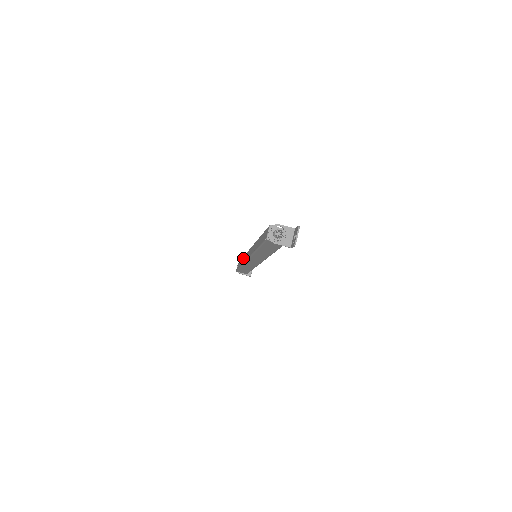
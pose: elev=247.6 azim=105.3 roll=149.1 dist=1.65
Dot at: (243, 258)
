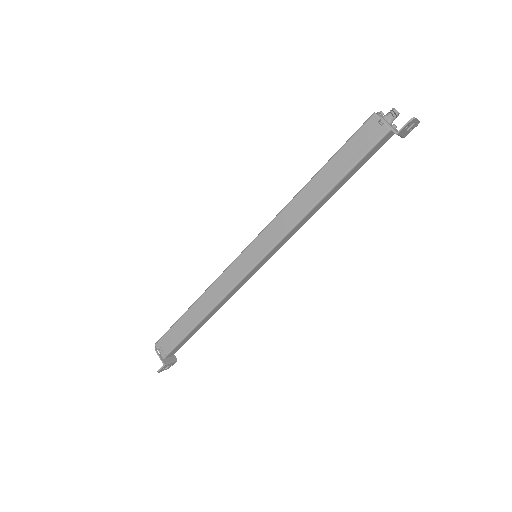
Dot at: occluded
